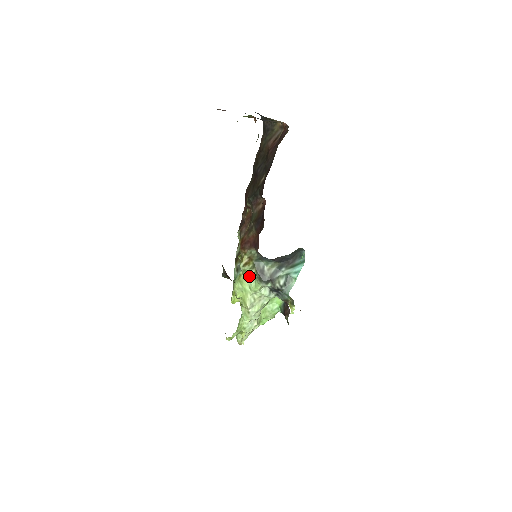
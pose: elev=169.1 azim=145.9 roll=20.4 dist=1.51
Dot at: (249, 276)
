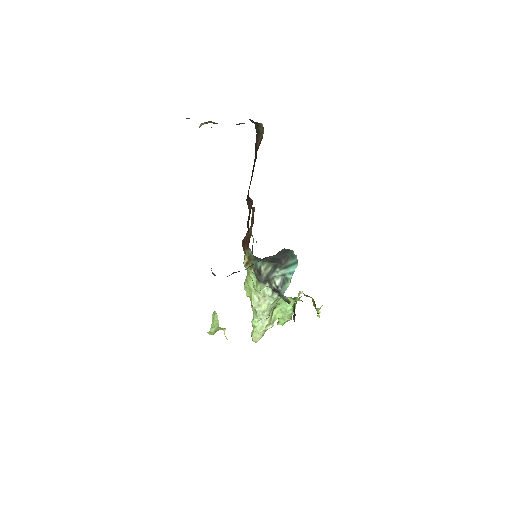
Dot at: (251, 275)
